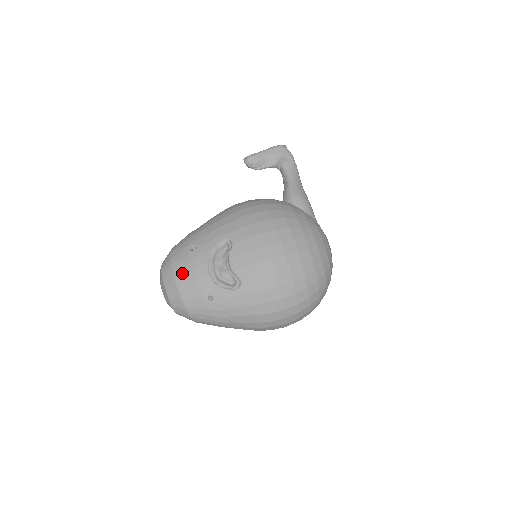
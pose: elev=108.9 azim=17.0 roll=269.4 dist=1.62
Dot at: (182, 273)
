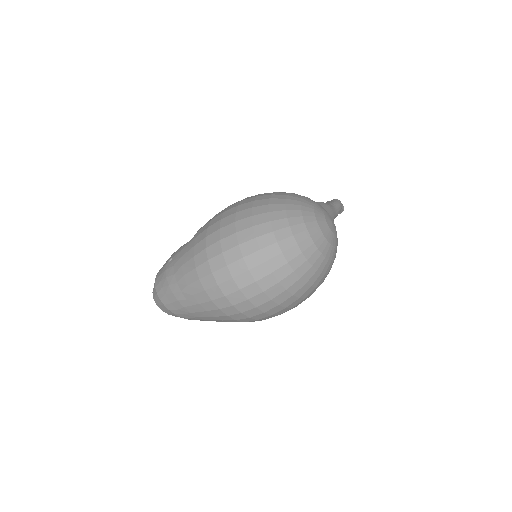
Dot at: occluded
